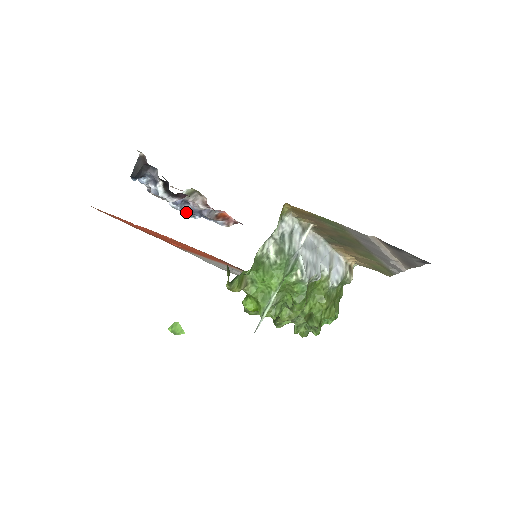
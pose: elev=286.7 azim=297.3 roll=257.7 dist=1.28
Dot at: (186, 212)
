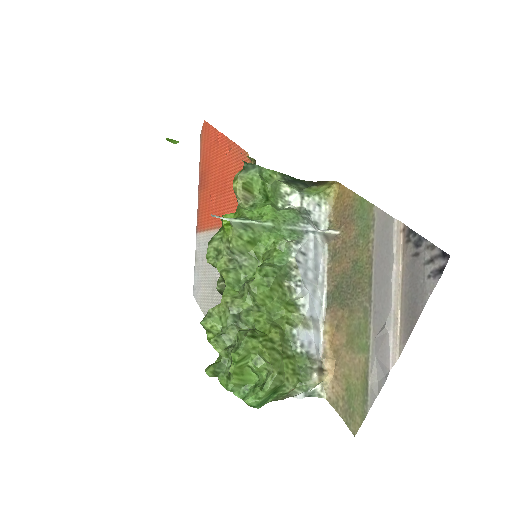
Dot at: occluded
